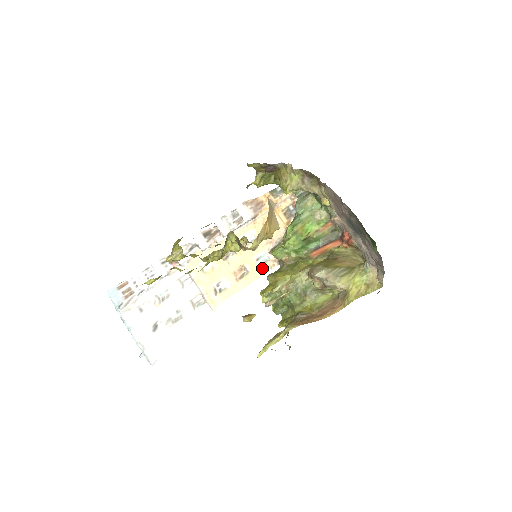
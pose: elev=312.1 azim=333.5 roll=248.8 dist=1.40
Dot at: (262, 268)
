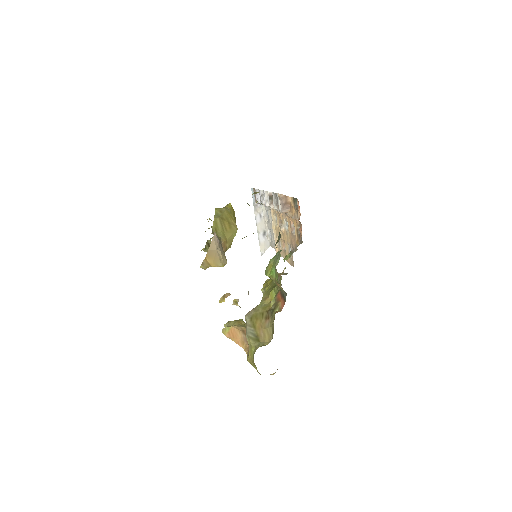
Dot at: (289, 258)
